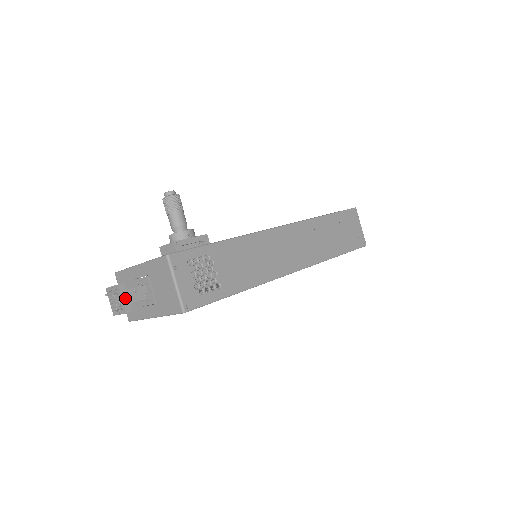
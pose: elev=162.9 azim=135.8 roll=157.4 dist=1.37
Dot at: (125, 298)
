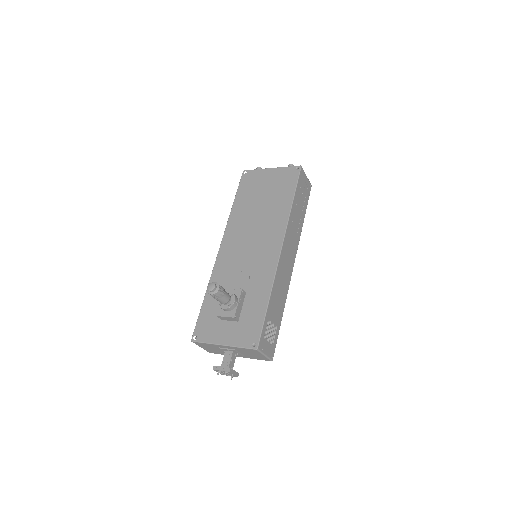
Dot at: (234, 373)
